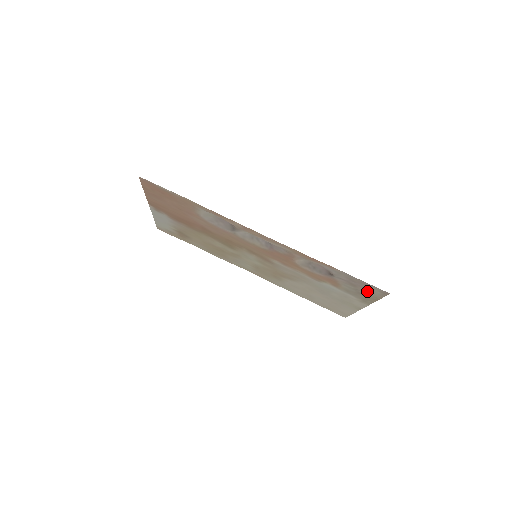
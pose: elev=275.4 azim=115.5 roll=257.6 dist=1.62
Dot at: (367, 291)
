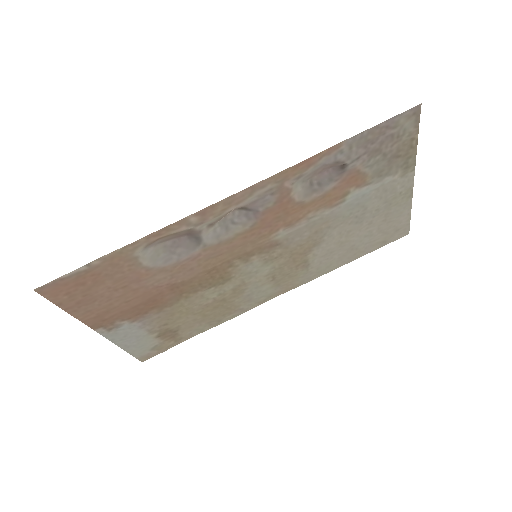
Dot at: (396, 141)
